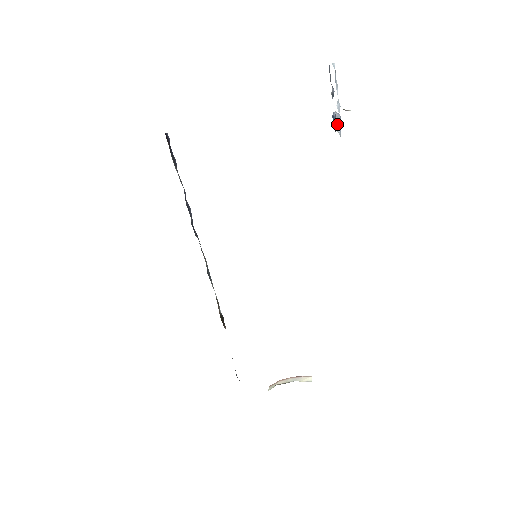
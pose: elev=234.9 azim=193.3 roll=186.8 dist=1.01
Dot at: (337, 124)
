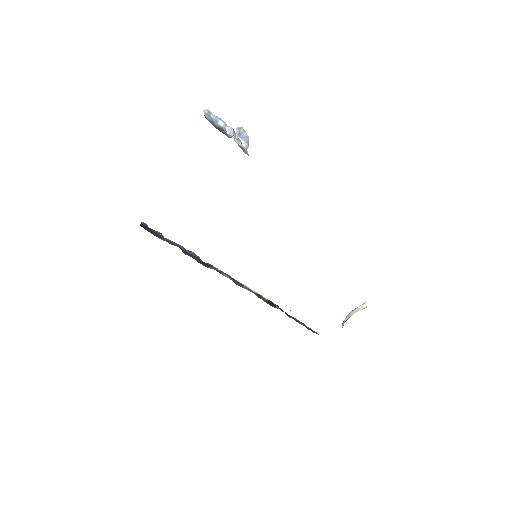
Dot at: (241, 140)
